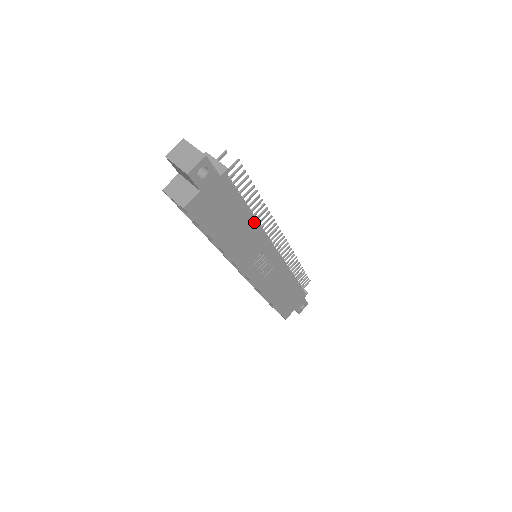
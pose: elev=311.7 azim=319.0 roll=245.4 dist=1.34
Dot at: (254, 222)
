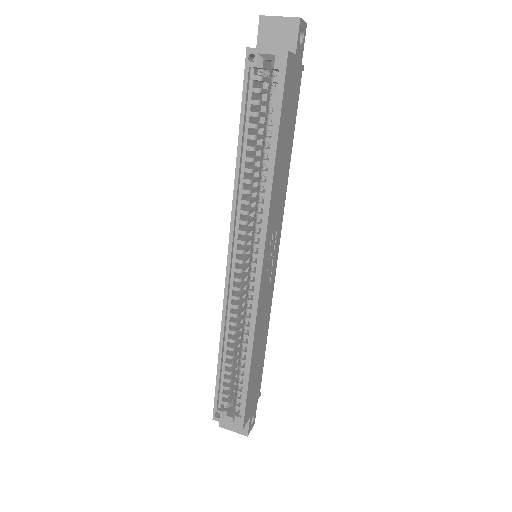
Dot at: (287, 173)
